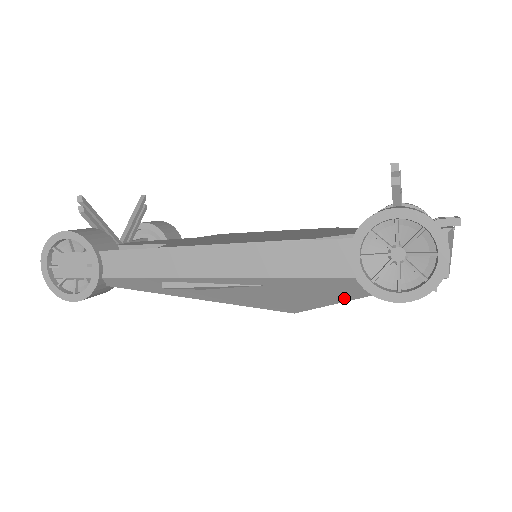
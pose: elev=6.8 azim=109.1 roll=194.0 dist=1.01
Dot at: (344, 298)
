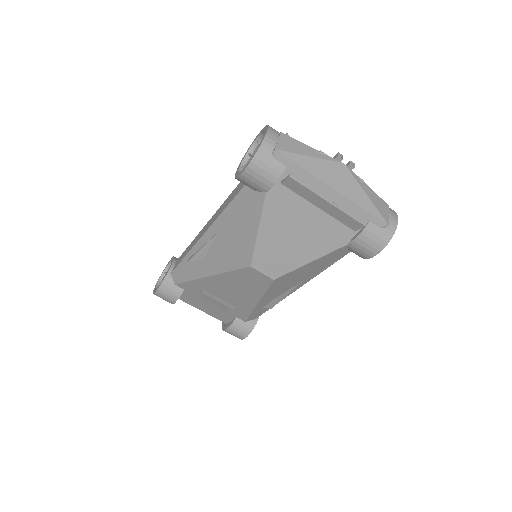
Dot at: (256, 220)
